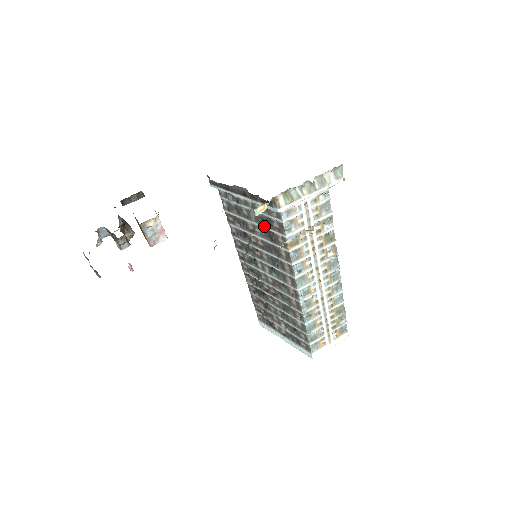
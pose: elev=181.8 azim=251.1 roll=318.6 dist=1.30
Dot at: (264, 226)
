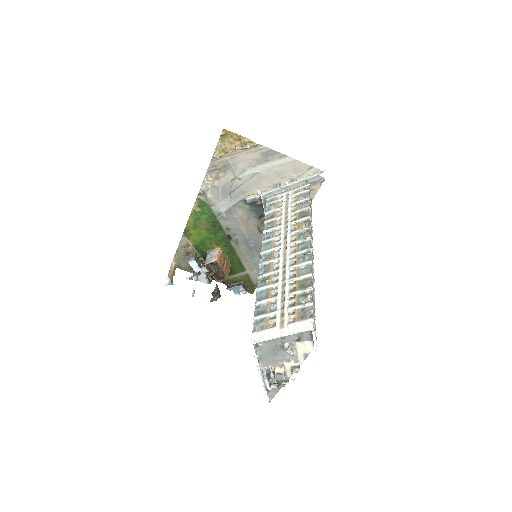
Dot at: occluded
